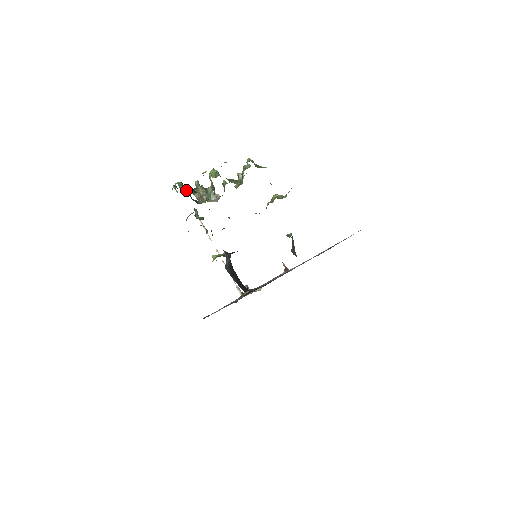
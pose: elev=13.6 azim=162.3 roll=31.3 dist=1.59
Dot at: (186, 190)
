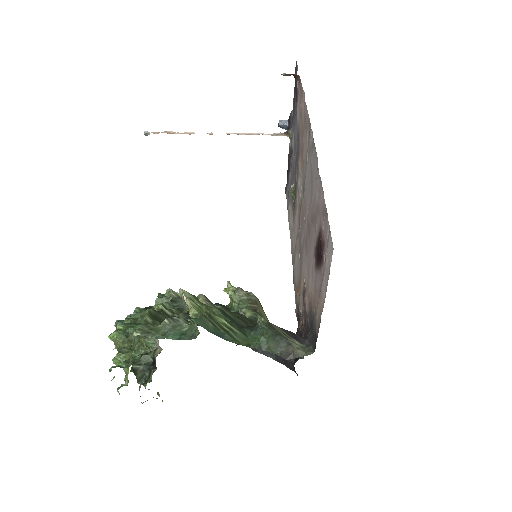
Dot at: occluded
